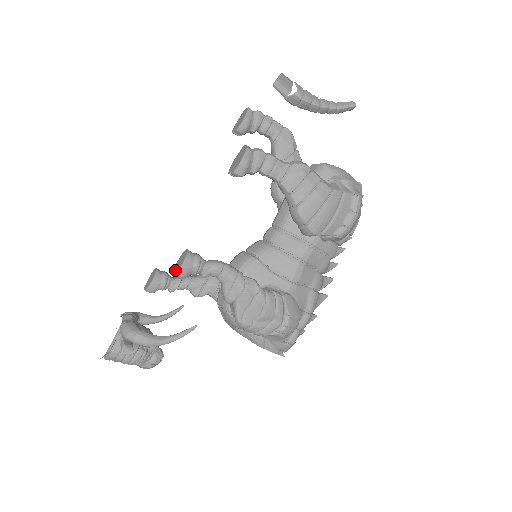
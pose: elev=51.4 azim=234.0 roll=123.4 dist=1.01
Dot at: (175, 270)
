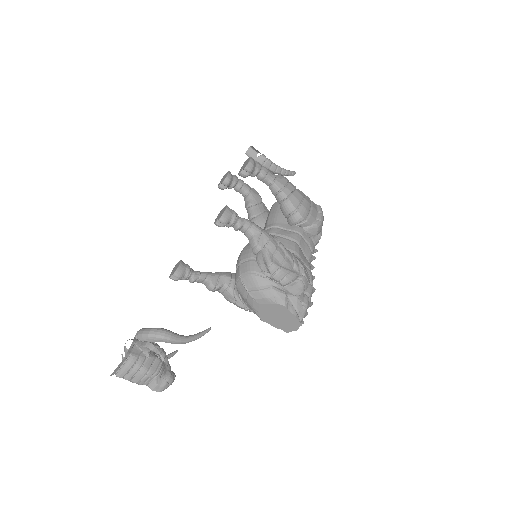
Dot at: (218, 218)
